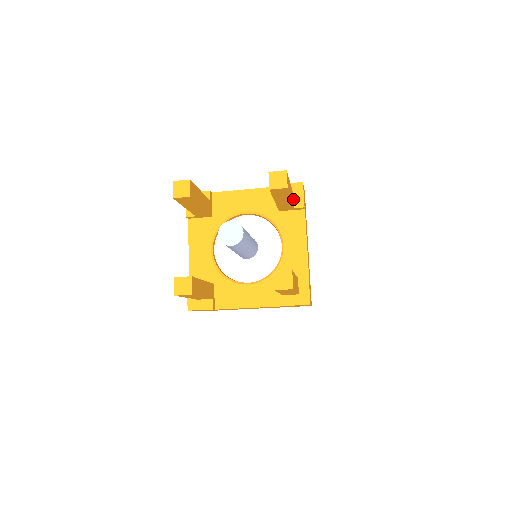
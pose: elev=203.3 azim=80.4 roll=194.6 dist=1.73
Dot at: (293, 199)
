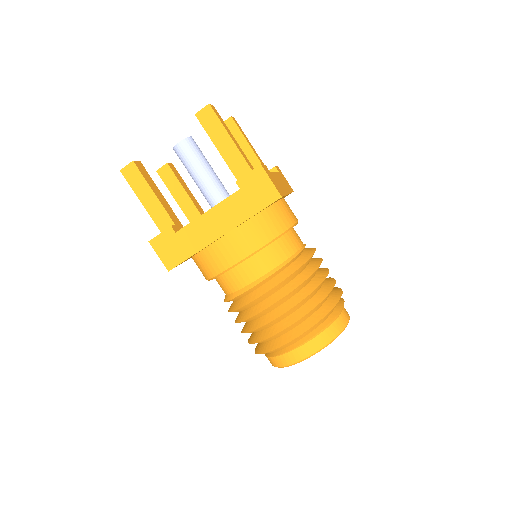
Dot at: occluded
